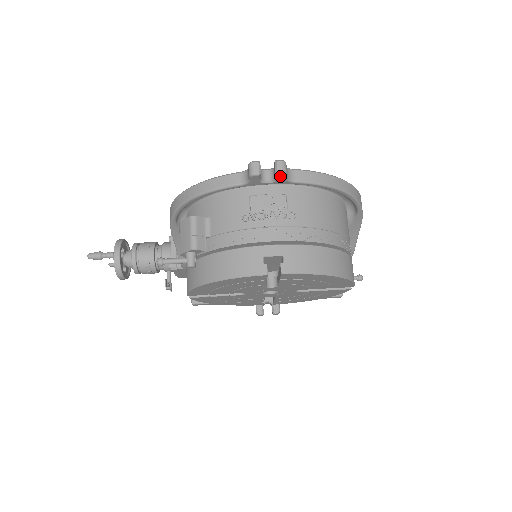
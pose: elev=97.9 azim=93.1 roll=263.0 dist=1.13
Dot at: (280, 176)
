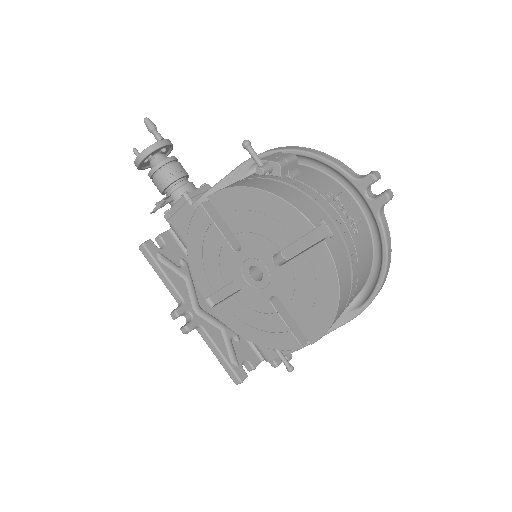
Dot at: (383, 198)
